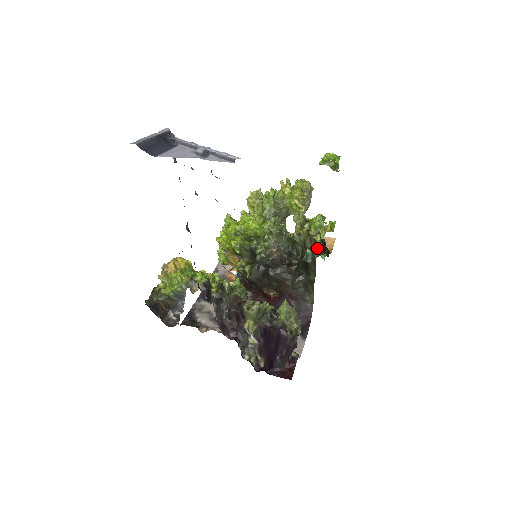
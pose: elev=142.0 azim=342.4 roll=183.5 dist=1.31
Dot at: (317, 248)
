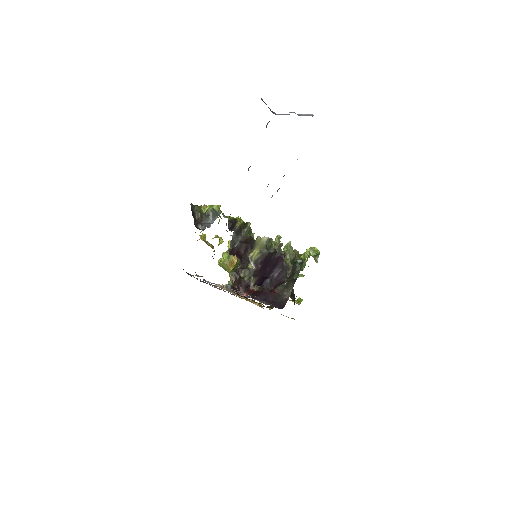
Dot at: (305, 261)
